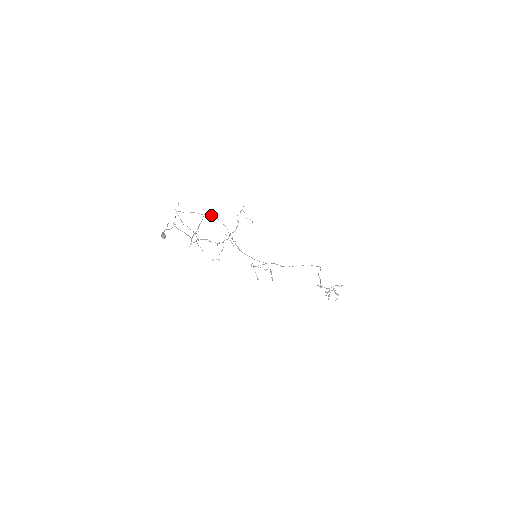
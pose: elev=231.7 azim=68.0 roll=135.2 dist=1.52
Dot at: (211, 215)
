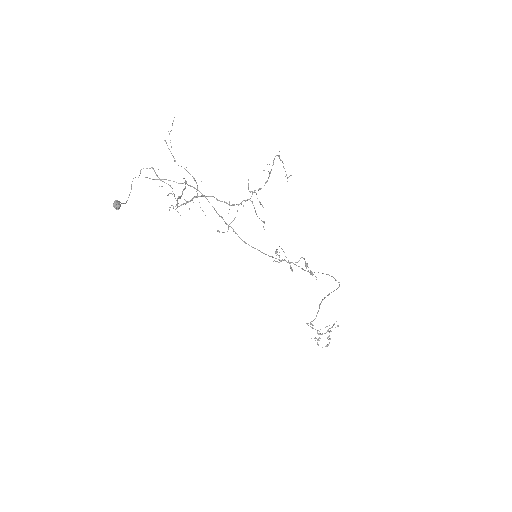
Dot at: (194, 187)
